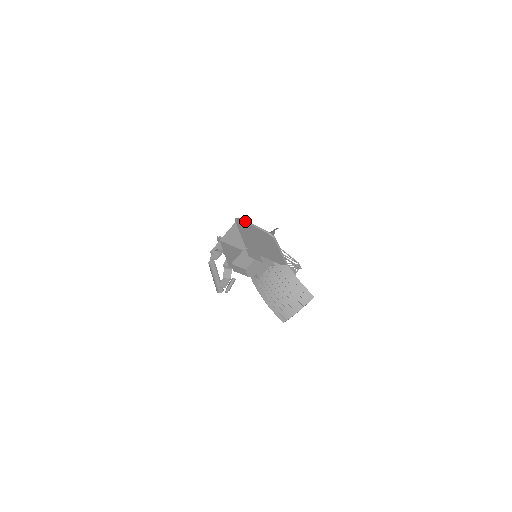
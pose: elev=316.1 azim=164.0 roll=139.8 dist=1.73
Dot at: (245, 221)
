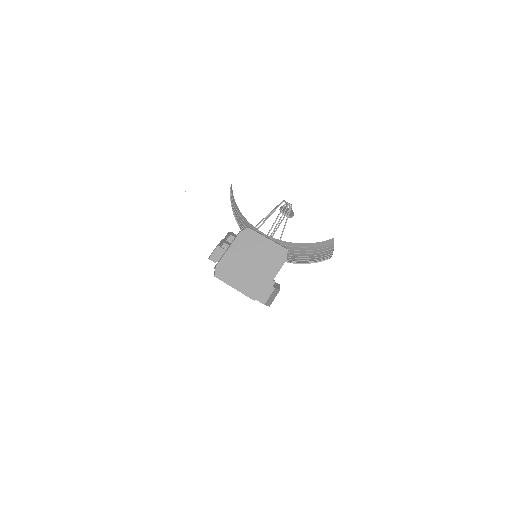
Dot at: (219, 260)
